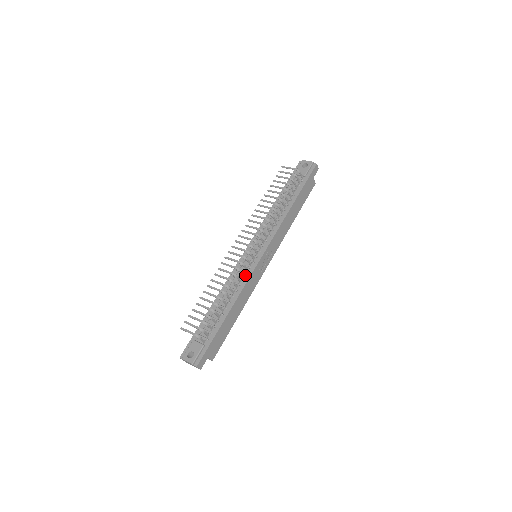
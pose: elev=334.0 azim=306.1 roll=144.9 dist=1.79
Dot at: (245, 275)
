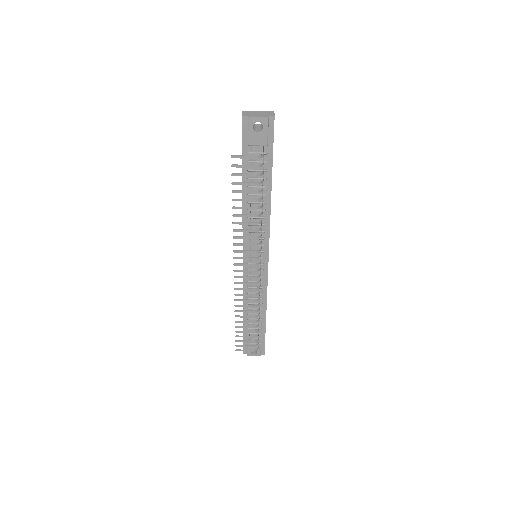
Dot at: (261, 284)
